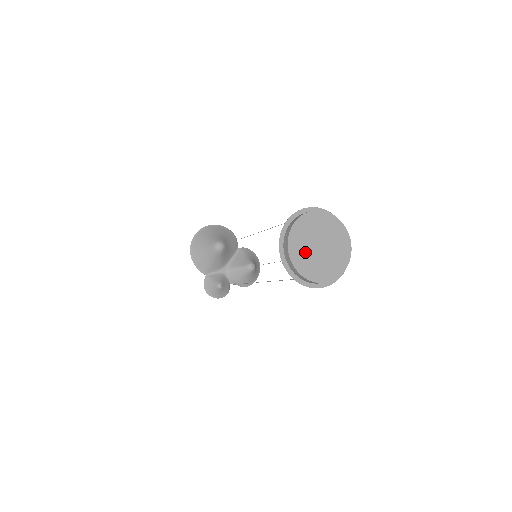
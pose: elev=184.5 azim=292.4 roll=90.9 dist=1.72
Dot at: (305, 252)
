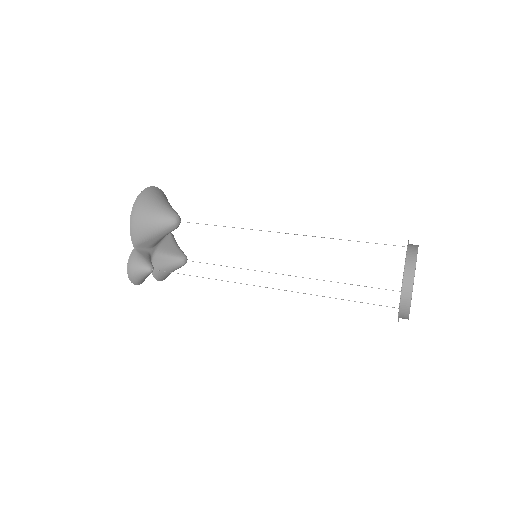
Dot at: (413, 283)
